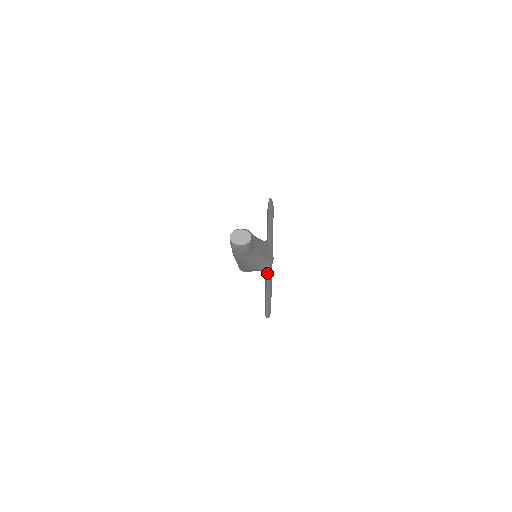
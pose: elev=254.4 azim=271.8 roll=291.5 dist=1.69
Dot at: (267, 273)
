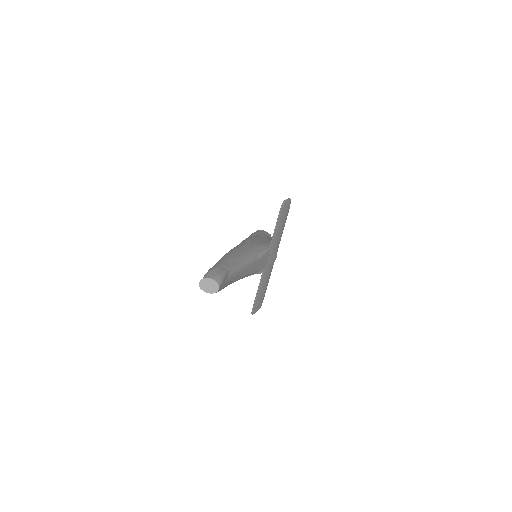
Dot at: (261, 277)
